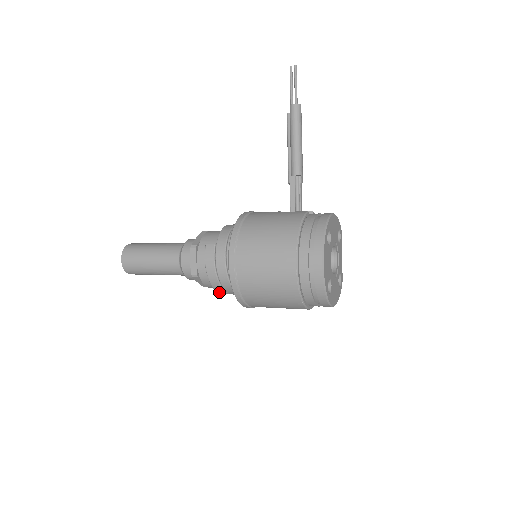
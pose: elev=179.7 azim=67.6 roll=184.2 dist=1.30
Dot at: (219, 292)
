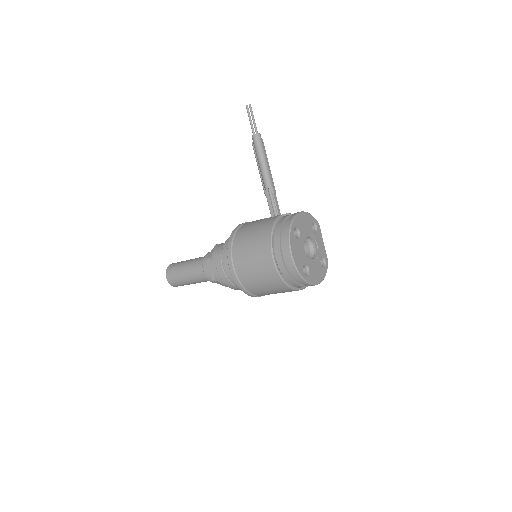
Dot at: (235, 289)
